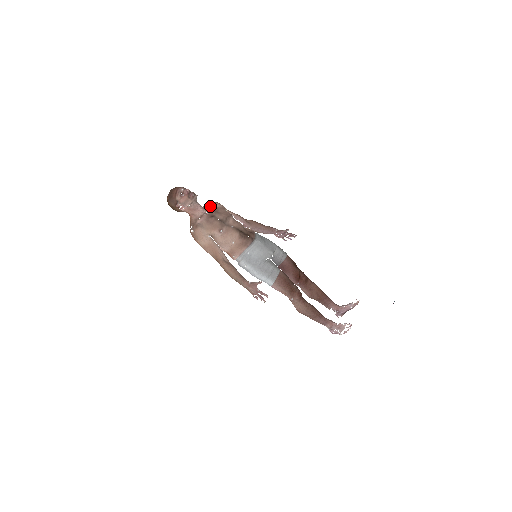
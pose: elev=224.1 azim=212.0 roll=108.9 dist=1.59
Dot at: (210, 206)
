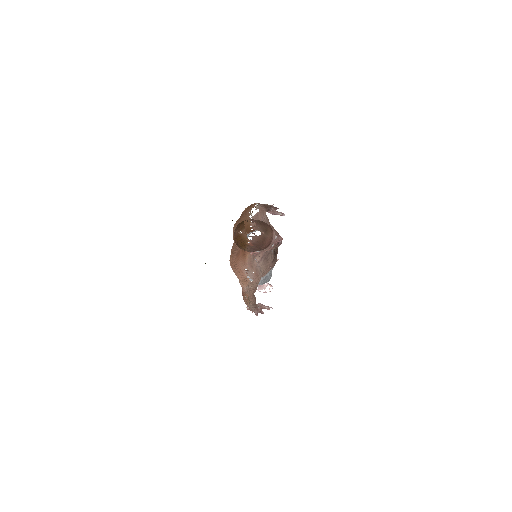
Dot at: occluded
